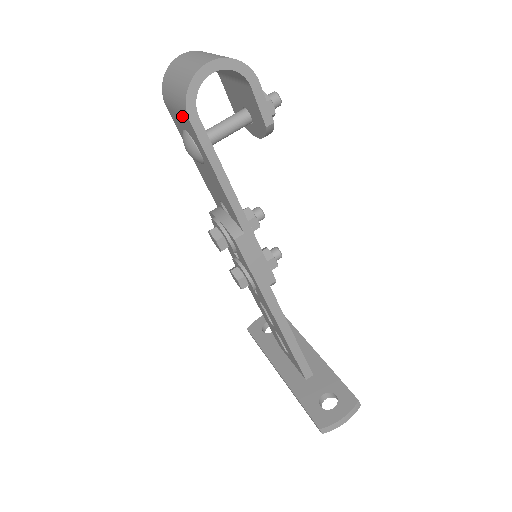
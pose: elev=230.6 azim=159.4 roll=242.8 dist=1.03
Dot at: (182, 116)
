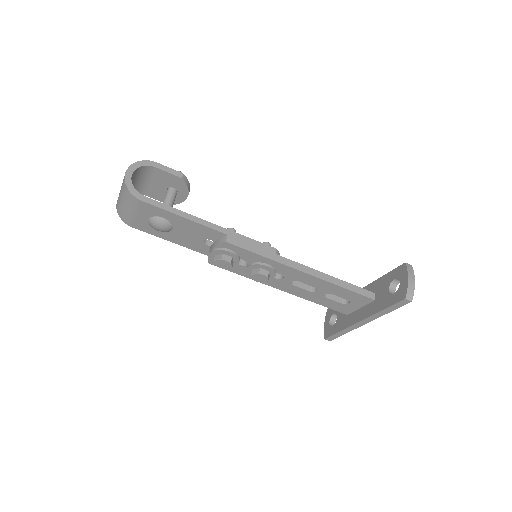
Dot at: (139, 208)
